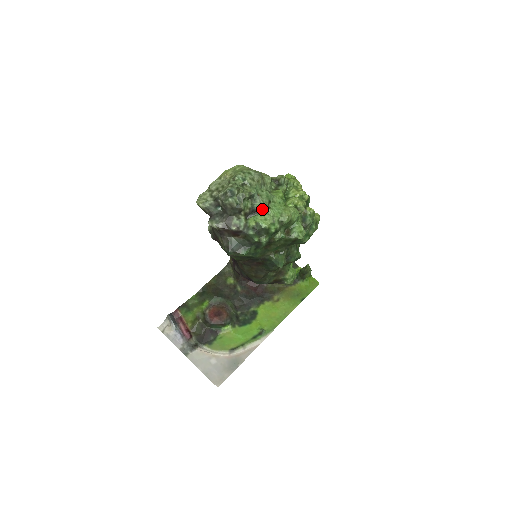
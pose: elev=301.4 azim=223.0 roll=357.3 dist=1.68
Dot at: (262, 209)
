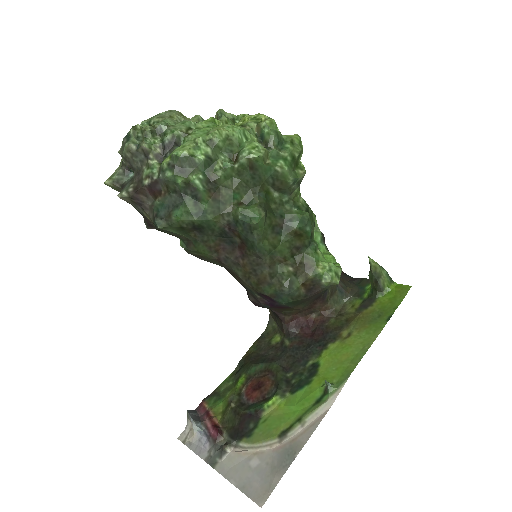
Dot at: (179, 140)
